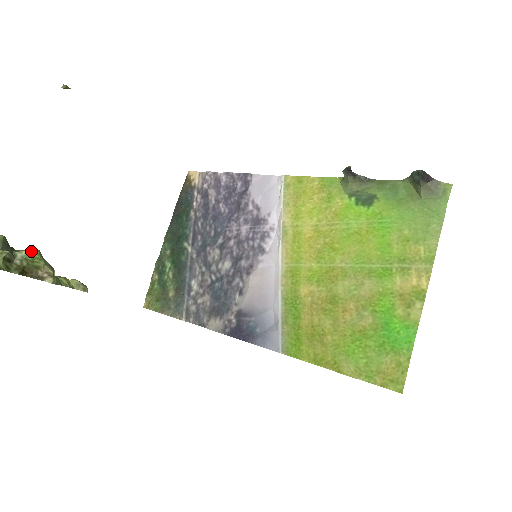
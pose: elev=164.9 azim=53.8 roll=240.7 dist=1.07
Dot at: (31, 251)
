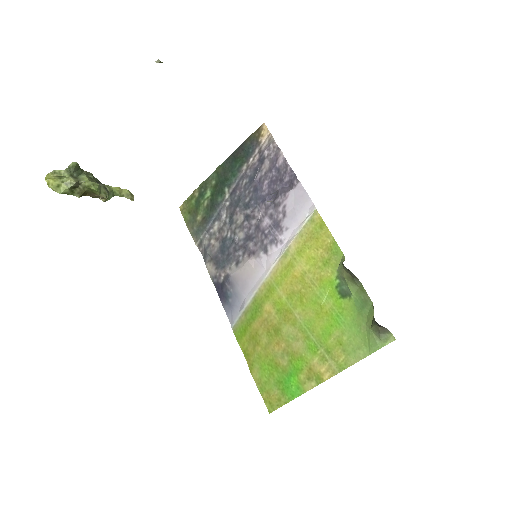
Dot at: (92, 186)
